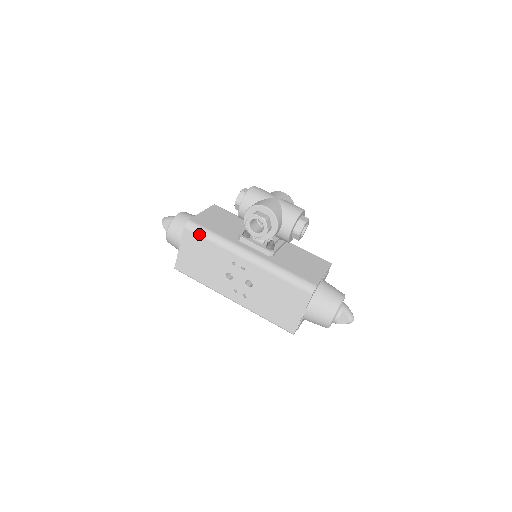
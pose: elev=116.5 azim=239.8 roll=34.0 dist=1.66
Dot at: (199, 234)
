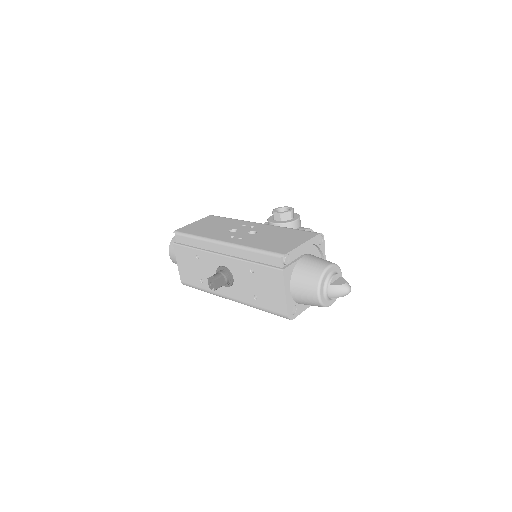
Dot at: (222, 217)
